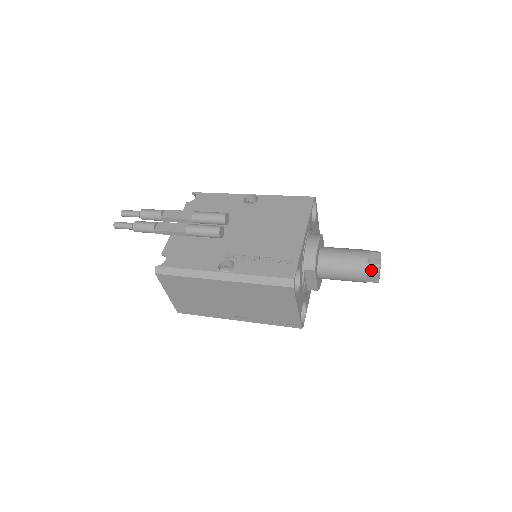
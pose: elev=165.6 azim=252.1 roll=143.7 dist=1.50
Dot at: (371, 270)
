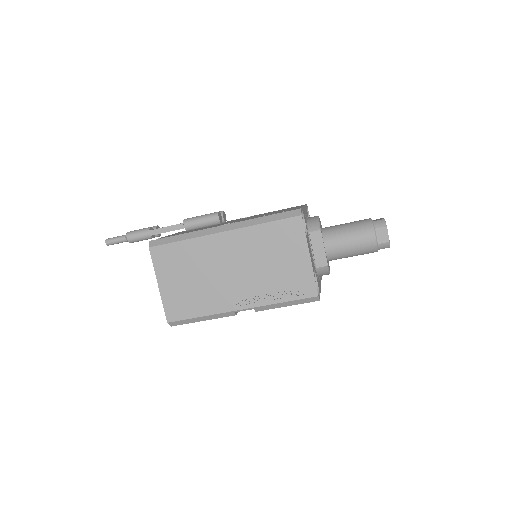
Dot at: (378, 225)
